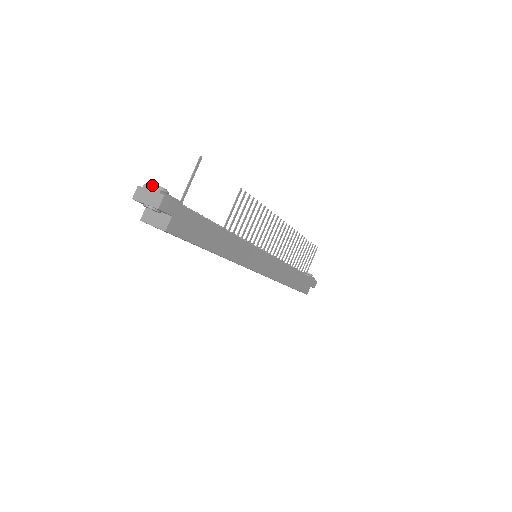
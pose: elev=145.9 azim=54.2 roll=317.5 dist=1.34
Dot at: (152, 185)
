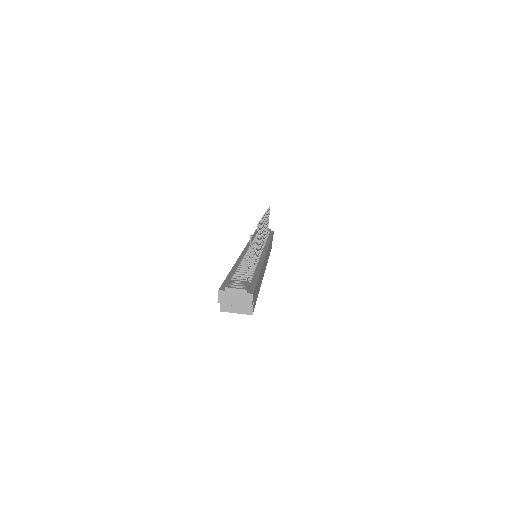
Dot at: (233, 286)
